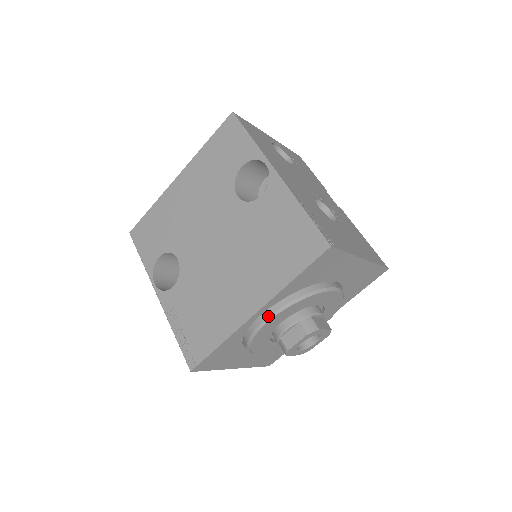
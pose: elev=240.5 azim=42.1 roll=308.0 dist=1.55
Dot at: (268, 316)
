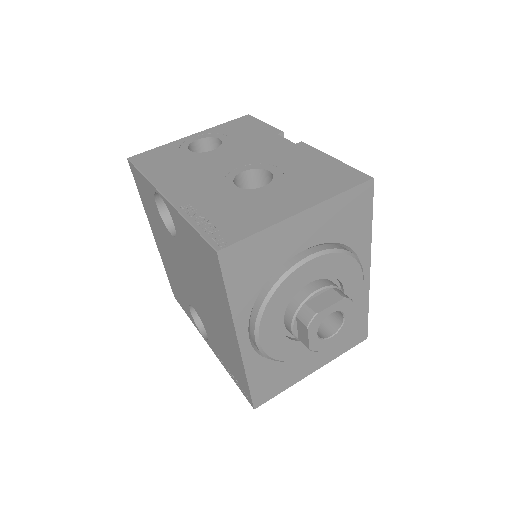
Dot at: (254, 336)
